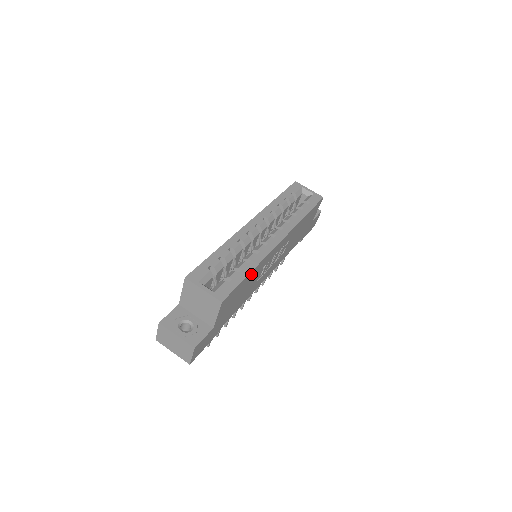
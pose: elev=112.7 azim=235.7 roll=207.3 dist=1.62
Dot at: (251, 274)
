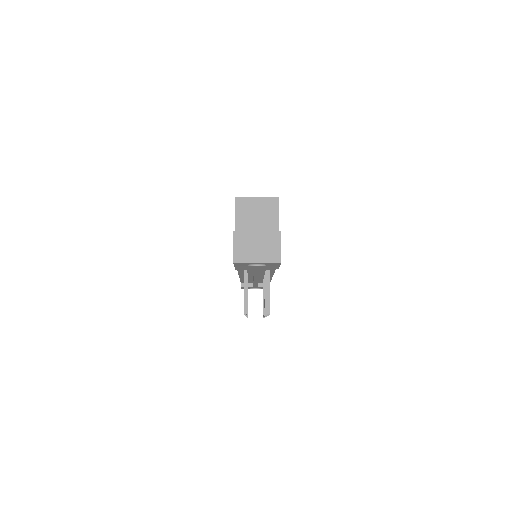
Dot at: occluded
